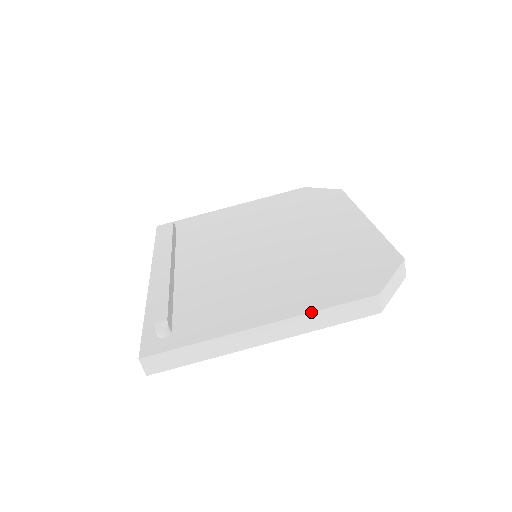
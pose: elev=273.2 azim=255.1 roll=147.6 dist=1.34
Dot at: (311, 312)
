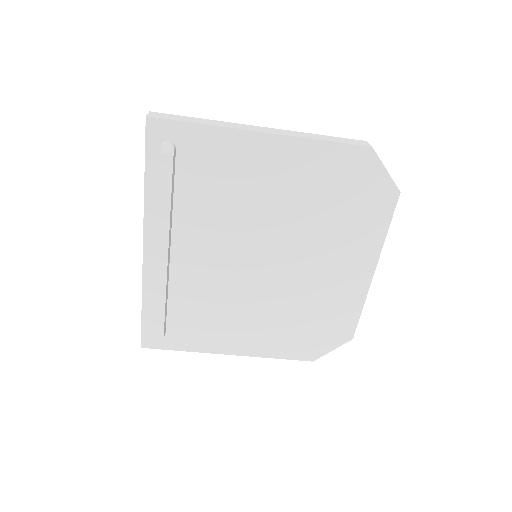
Dot at: occluded
